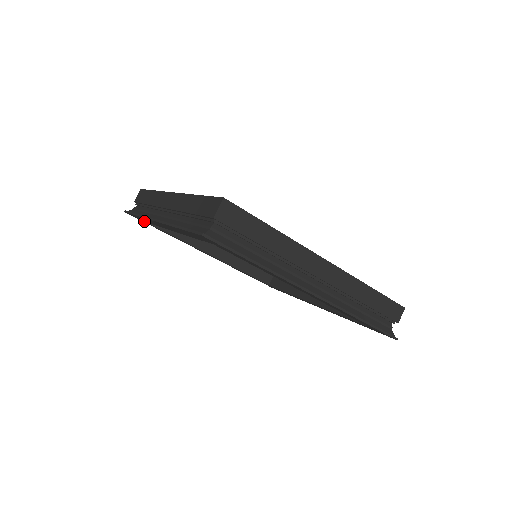
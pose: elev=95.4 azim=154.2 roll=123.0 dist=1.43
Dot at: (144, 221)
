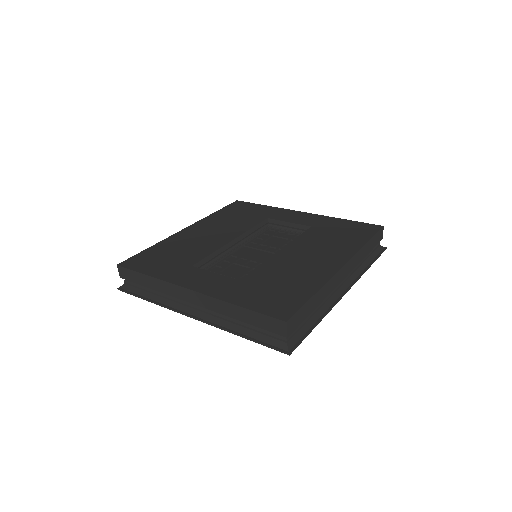
Dot at: occluded
